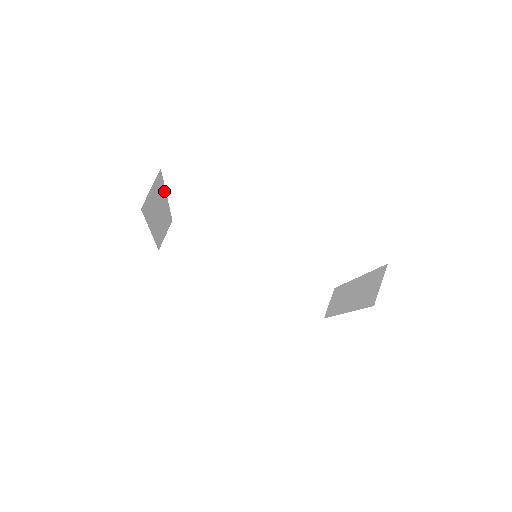
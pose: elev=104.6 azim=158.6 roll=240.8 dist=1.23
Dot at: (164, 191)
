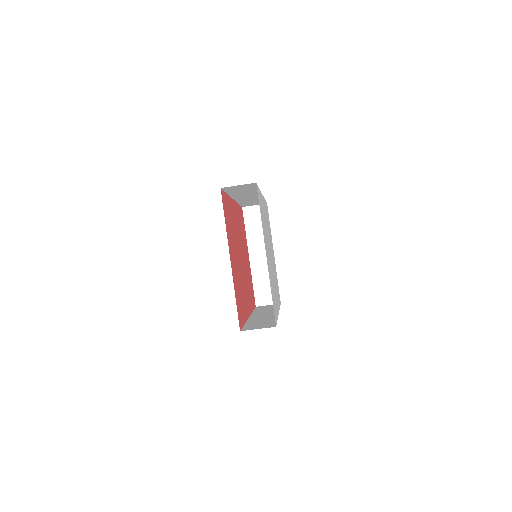
Dot at: occluded
